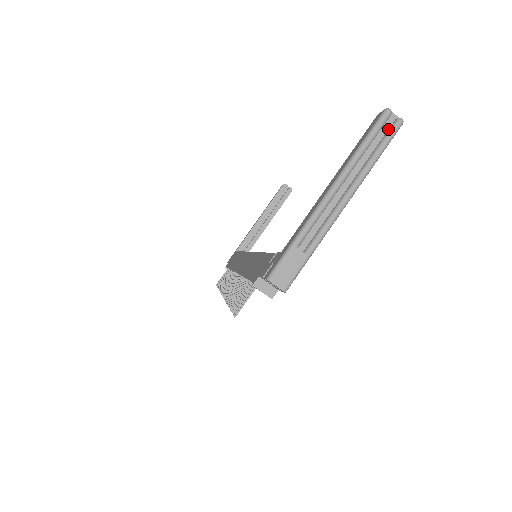
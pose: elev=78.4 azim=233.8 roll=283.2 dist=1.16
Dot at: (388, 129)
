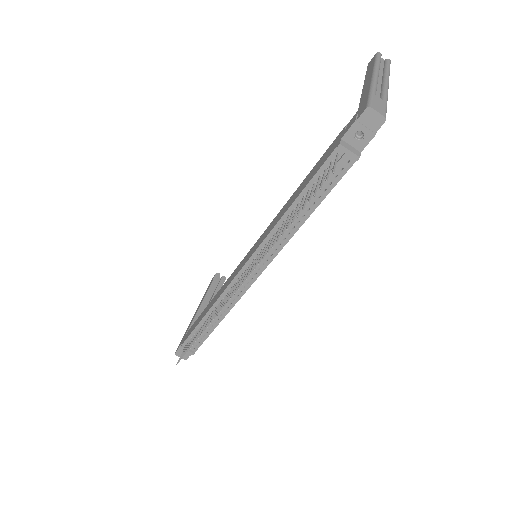
Dot at: (384, 63)
